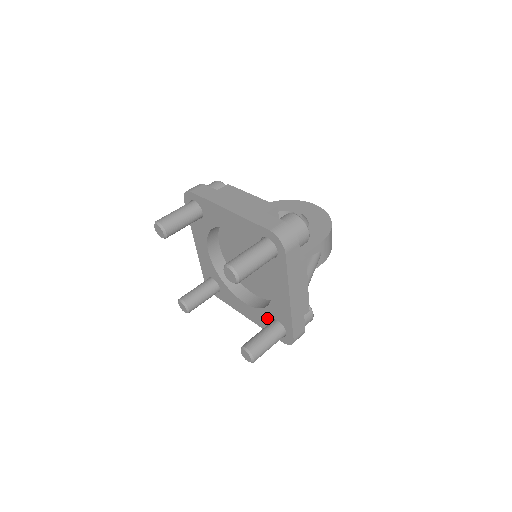
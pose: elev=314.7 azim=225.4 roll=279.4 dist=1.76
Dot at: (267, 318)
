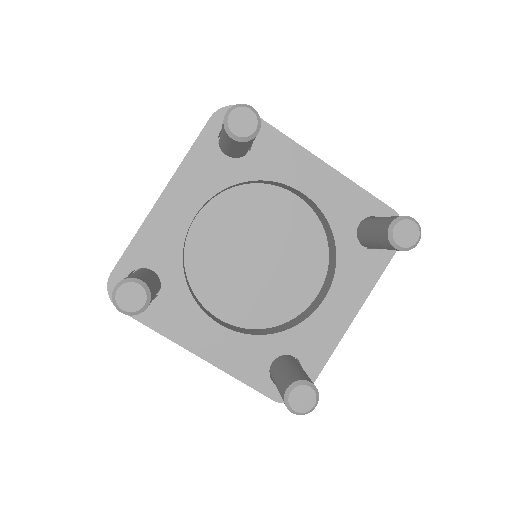
Dot at: (267, 353)
